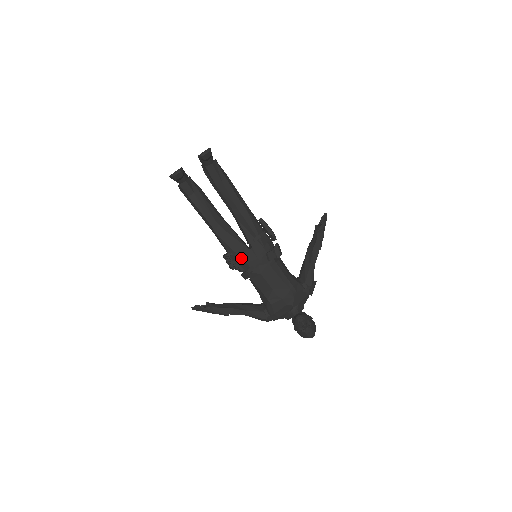
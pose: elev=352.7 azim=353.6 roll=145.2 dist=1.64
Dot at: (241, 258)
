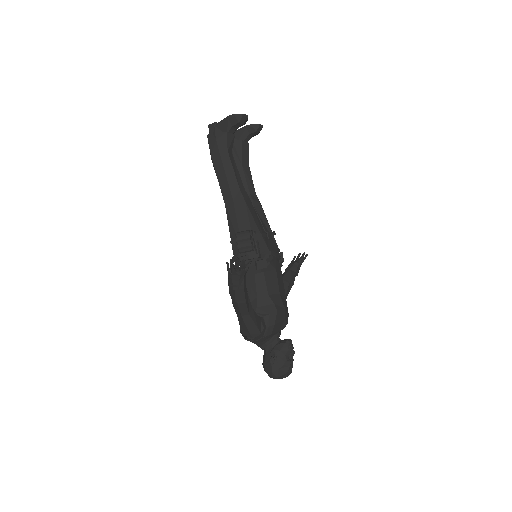
Dot at: (264, 242)
